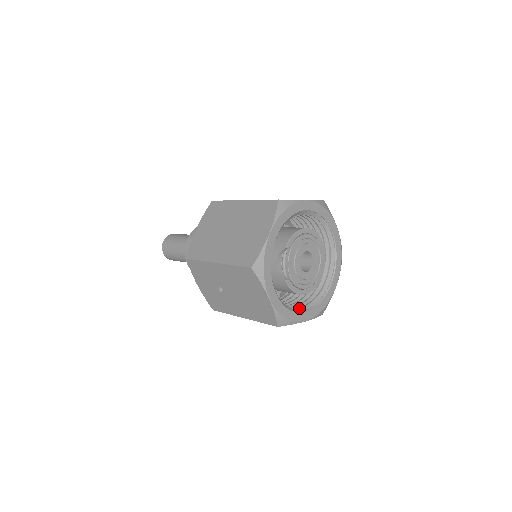
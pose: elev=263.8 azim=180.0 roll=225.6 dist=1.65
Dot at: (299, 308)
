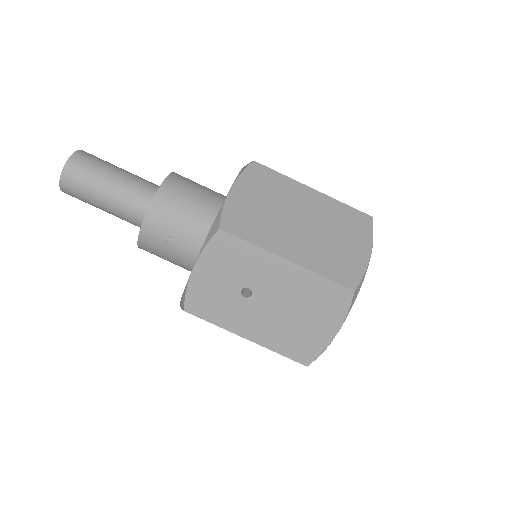
Dot at: occluded
